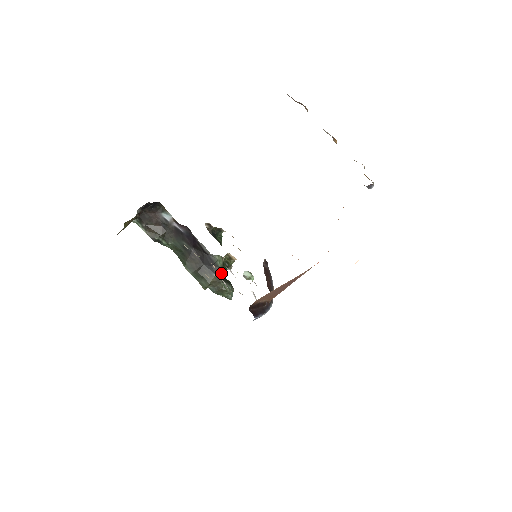
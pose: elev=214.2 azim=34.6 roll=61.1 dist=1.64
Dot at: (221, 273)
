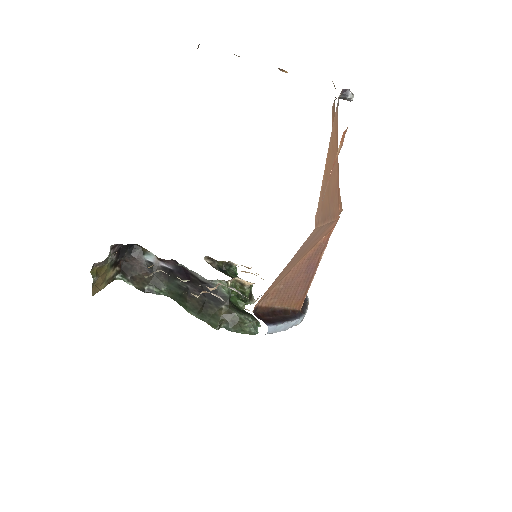
Dot at: (237, 307)
